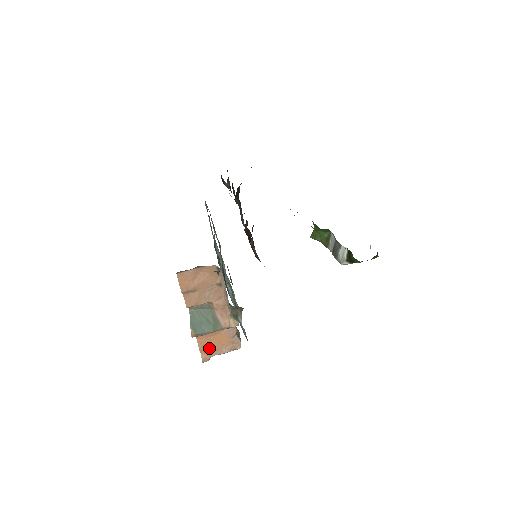
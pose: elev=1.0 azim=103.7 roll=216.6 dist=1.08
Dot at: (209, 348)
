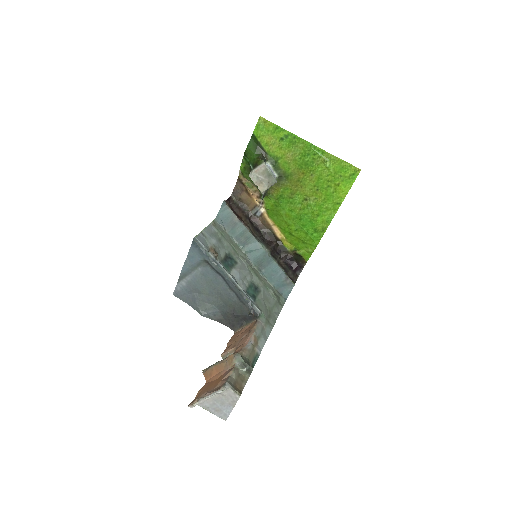
Dot at: (204, 391)
